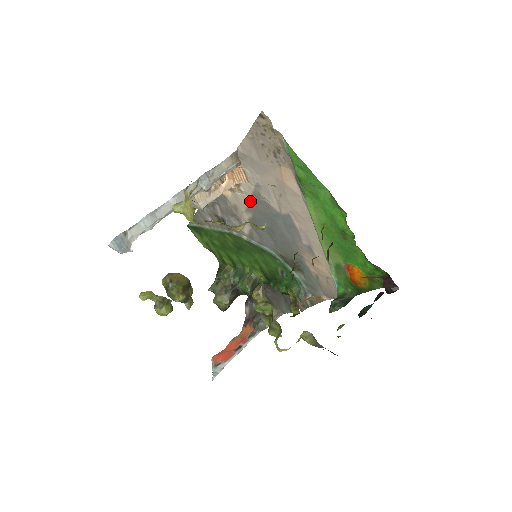
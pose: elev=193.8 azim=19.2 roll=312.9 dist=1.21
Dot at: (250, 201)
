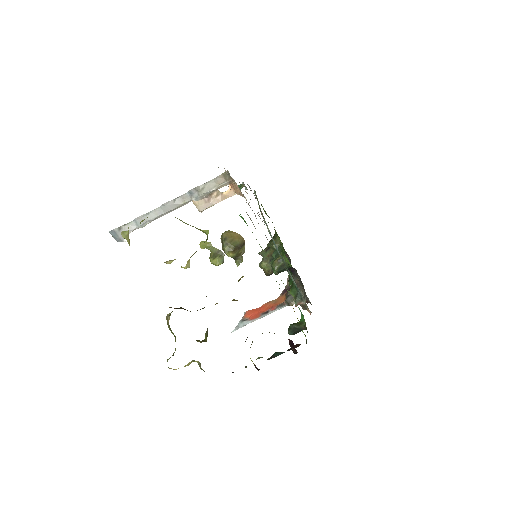
Dot at: occluded
